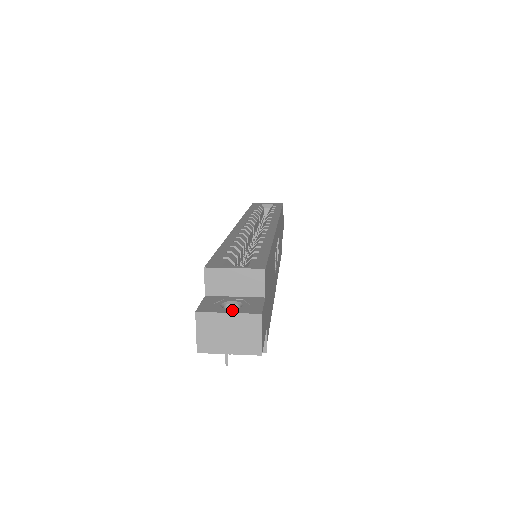
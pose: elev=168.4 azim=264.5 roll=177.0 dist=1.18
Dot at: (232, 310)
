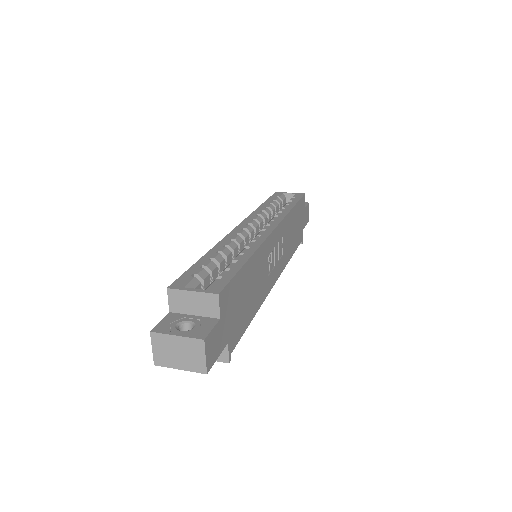
Dot at: (182, 332)
